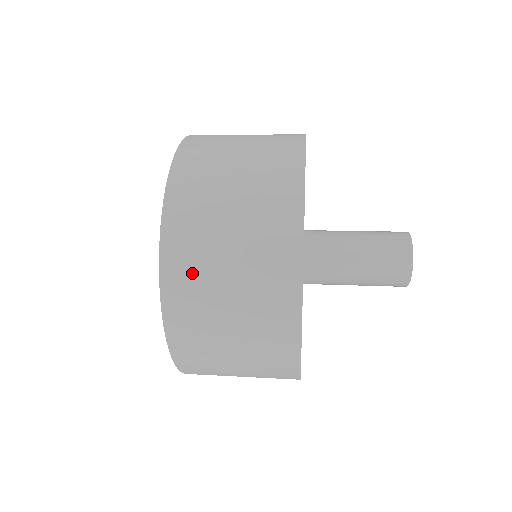
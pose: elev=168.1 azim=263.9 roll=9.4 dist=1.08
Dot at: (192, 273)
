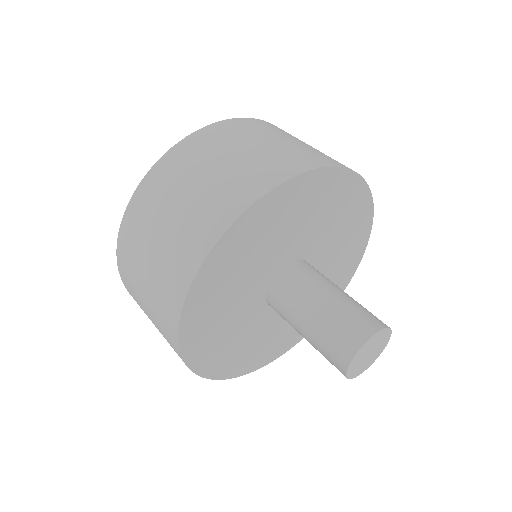
Dot at: occluded
